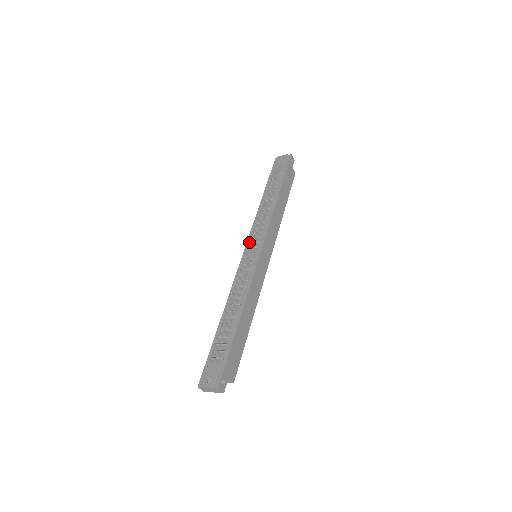
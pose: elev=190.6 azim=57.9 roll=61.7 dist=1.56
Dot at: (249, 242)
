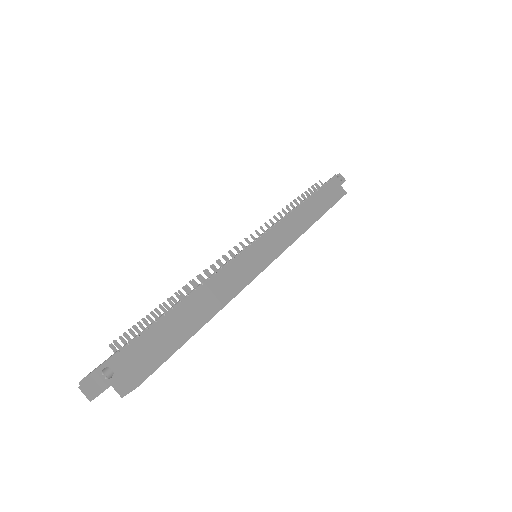
Dot at: (247, 238)
